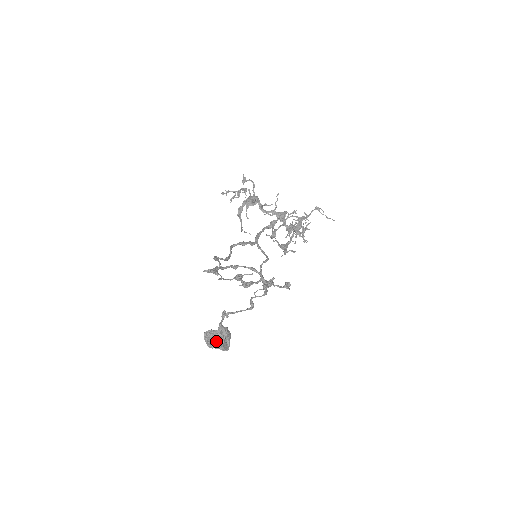
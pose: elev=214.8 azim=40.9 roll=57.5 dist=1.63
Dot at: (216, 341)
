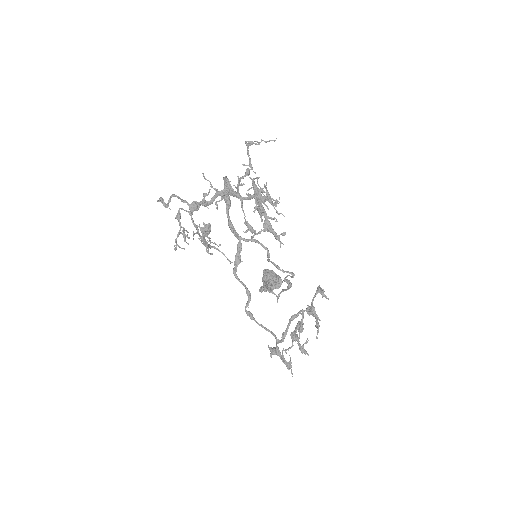
Dot at: (271, 288)
